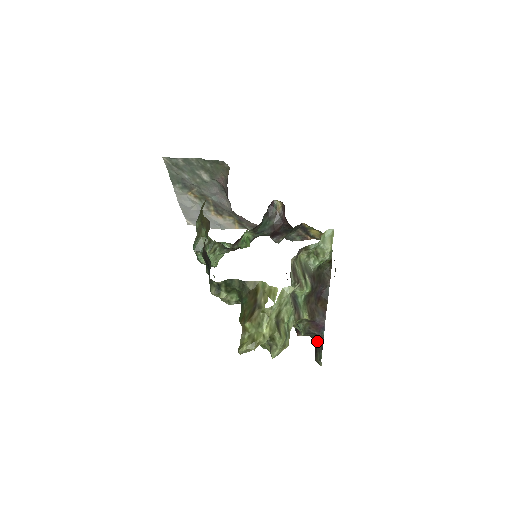
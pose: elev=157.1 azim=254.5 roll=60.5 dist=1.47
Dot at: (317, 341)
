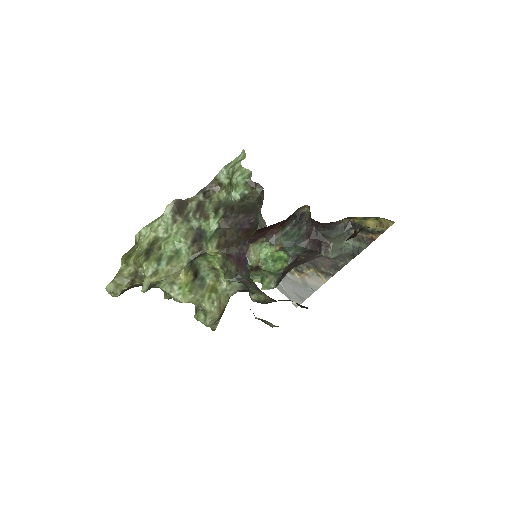
Dot at: occluded
